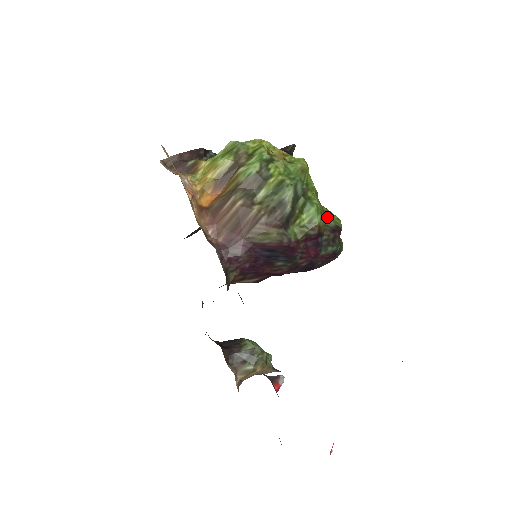
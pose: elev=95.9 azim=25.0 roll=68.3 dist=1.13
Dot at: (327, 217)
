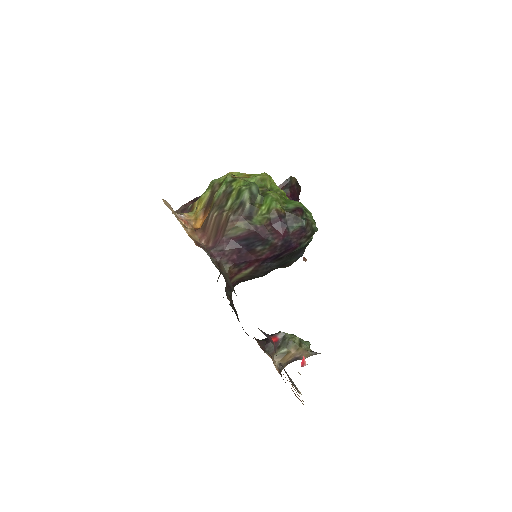
Dot at: (288, 204)
